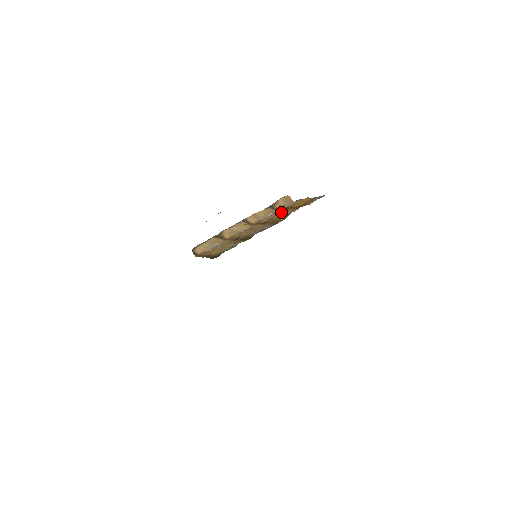
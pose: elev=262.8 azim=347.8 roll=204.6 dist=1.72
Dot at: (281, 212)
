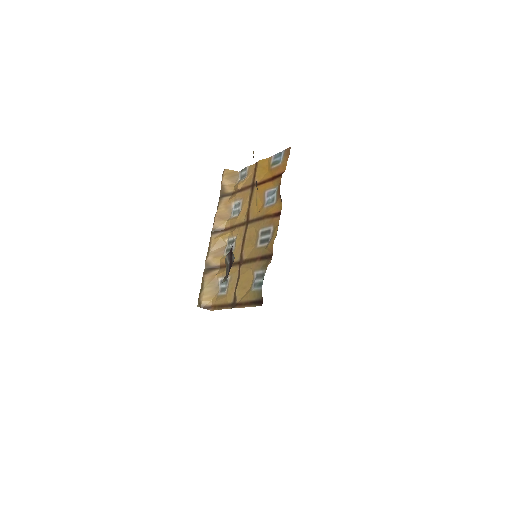
Dot at: (252, 197)
